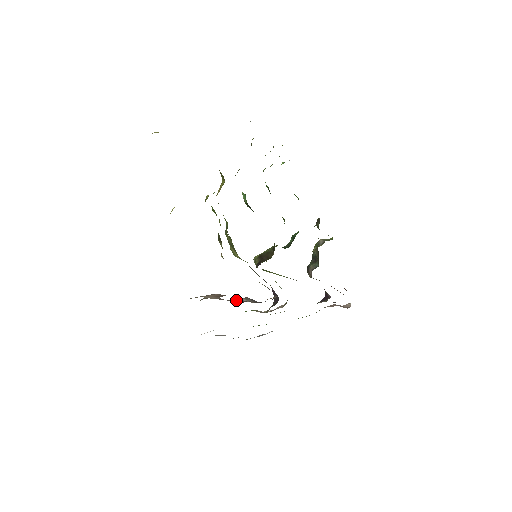
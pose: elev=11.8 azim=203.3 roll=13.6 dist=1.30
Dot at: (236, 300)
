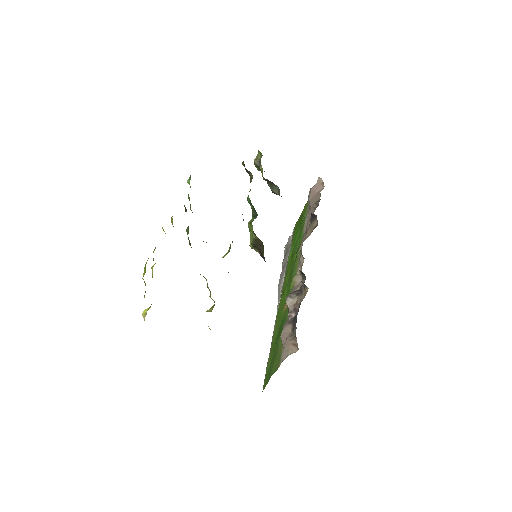
Dot at: (287, 304)
